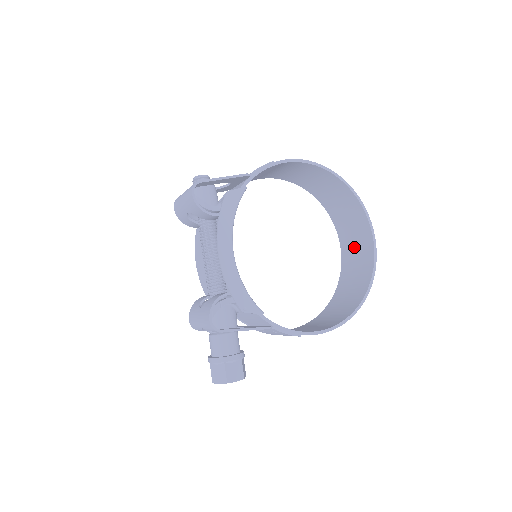
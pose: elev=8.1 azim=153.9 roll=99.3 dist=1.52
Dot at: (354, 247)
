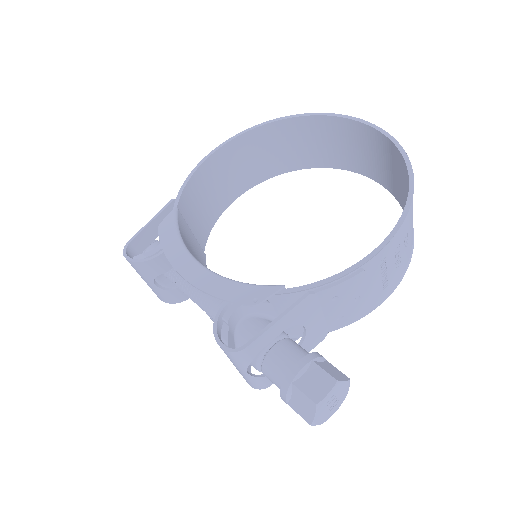
Dot at: (367, 156)
